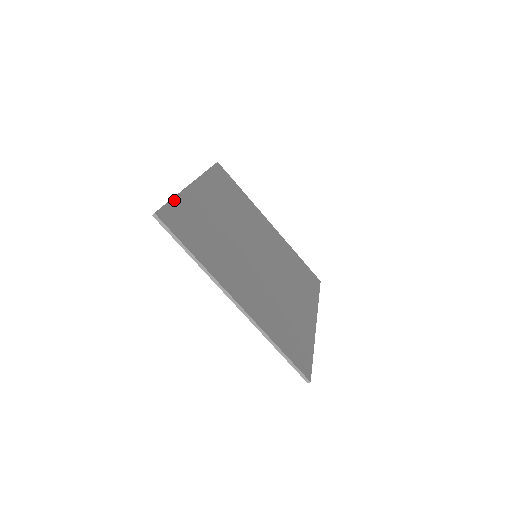
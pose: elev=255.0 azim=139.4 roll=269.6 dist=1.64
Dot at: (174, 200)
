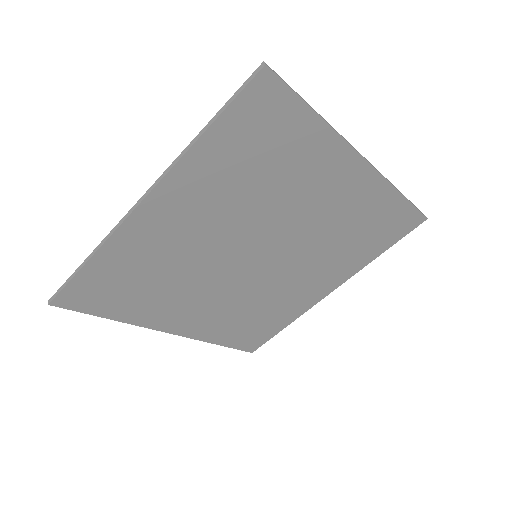
Dot at: (87, 266)
